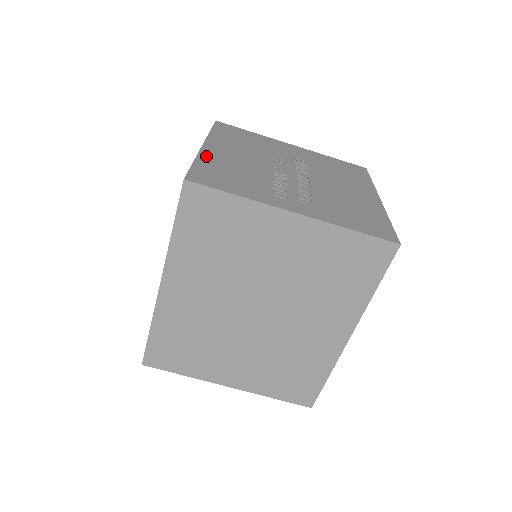
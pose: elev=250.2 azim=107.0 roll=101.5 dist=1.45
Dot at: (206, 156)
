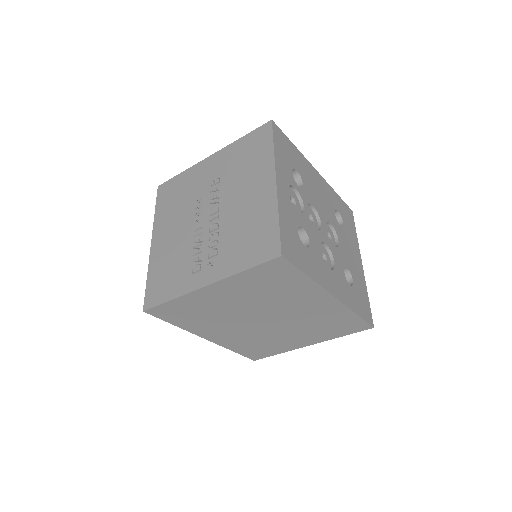
Dot at: (153, 261)
